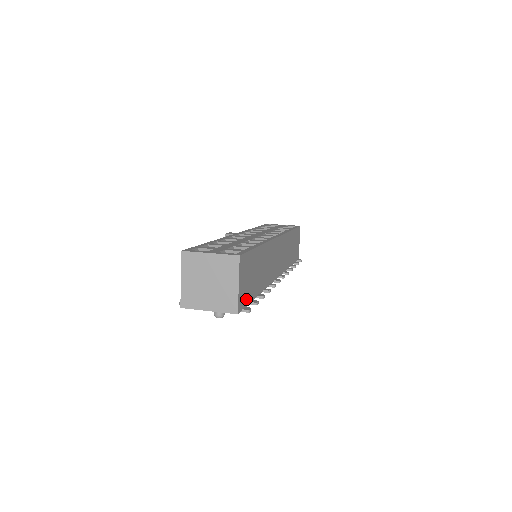
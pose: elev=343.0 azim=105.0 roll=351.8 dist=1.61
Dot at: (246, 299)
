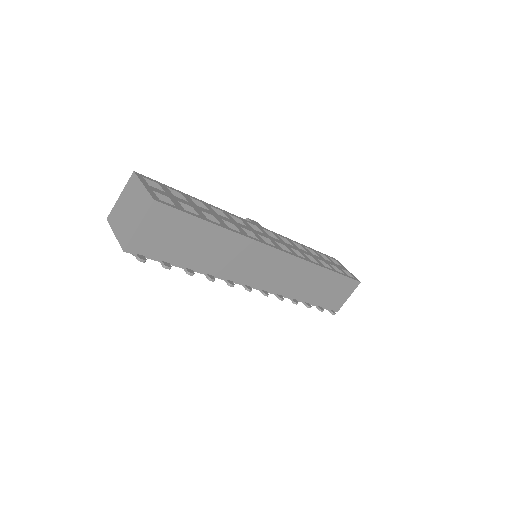
Dot at: (154, 252)
